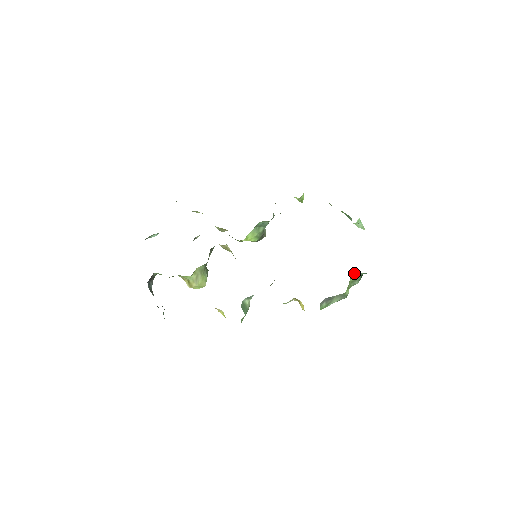
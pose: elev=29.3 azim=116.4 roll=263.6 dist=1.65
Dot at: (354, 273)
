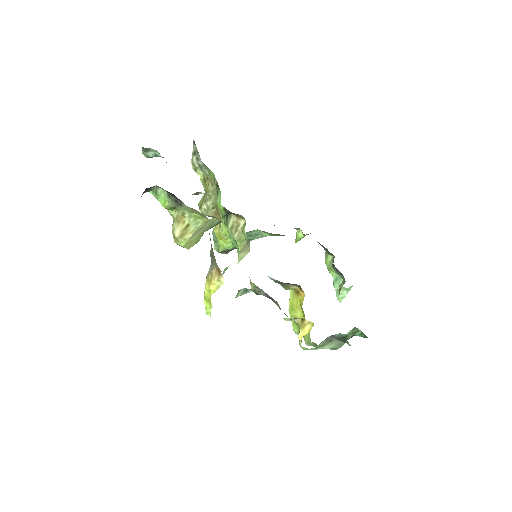
Dot at: occluded
